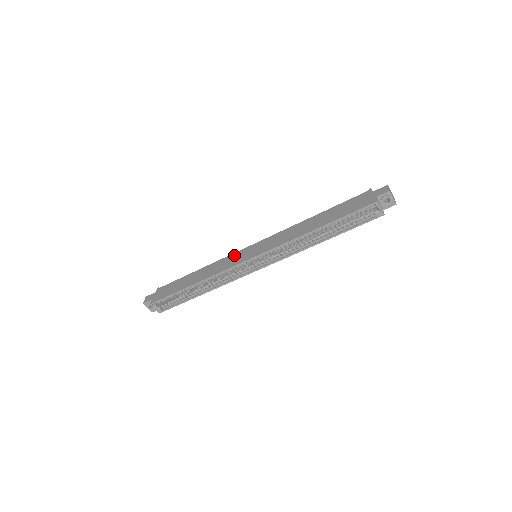
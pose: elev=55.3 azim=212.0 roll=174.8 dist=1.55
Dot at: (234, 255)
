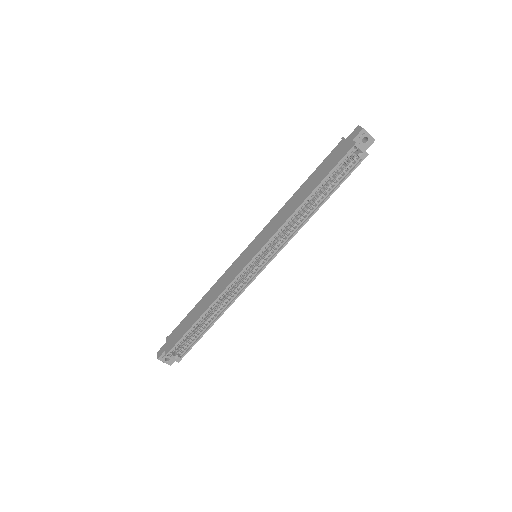
Dot at: (233, 265)
